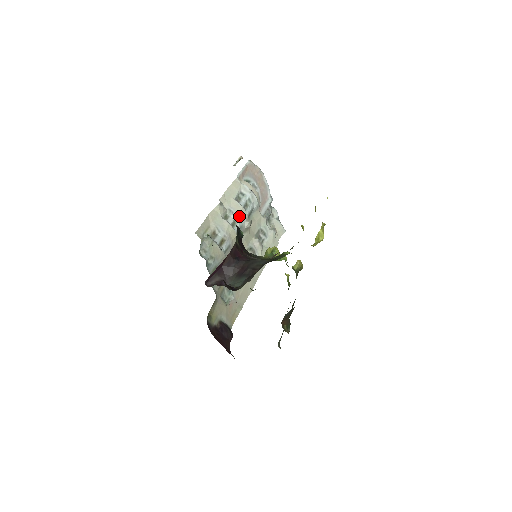
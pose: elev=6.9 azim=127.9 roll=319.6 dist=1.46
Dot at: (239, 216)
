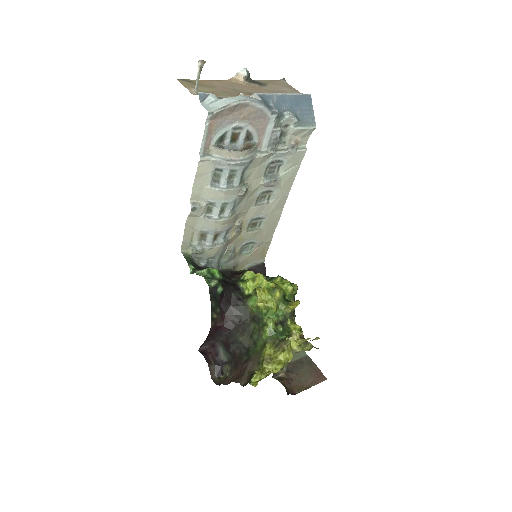
Dot at: (225, 201)
